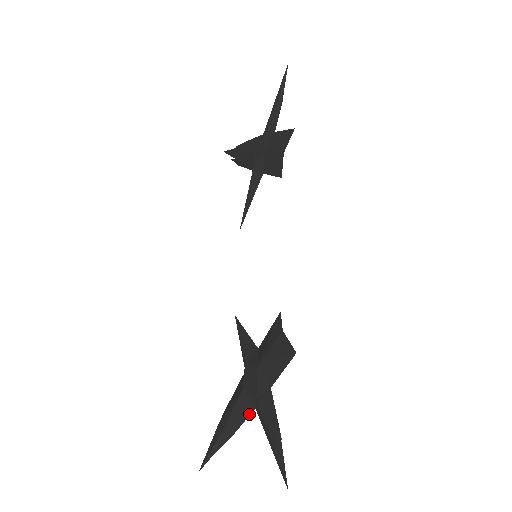
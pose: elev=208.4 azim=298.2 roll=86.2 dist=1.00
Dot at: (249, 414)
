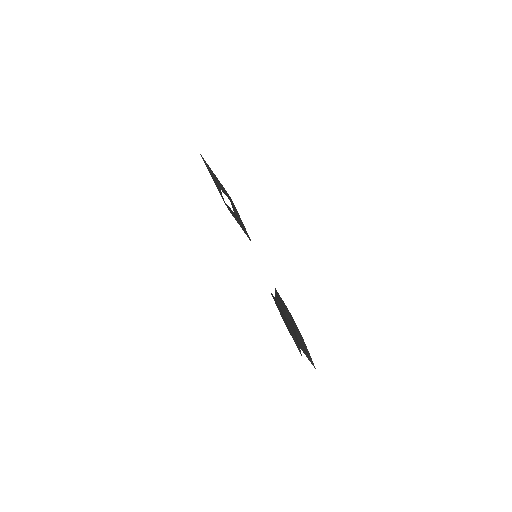
Dot at: occluded
